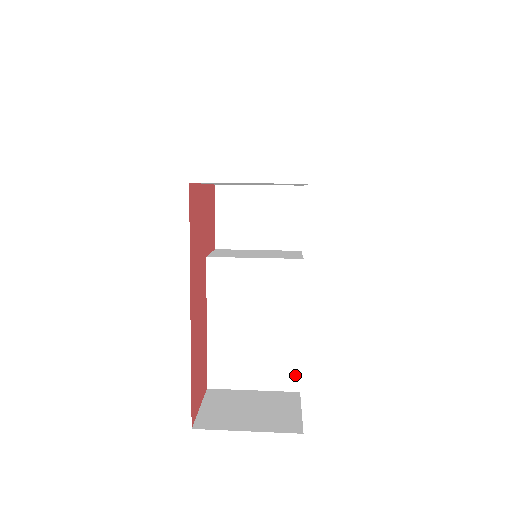
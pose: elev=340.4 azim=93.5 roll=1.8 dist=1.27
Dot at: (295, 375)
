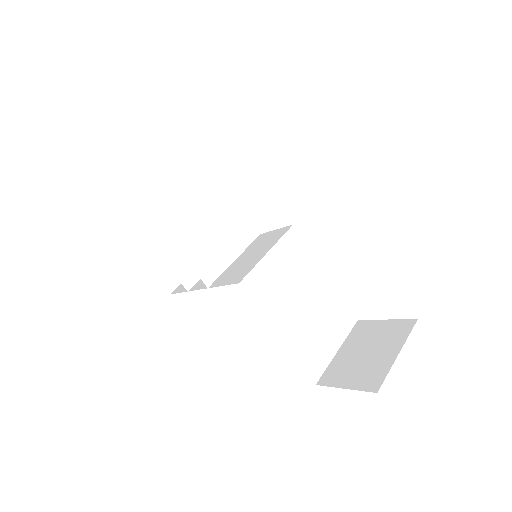
Dot at: (348, 312)
